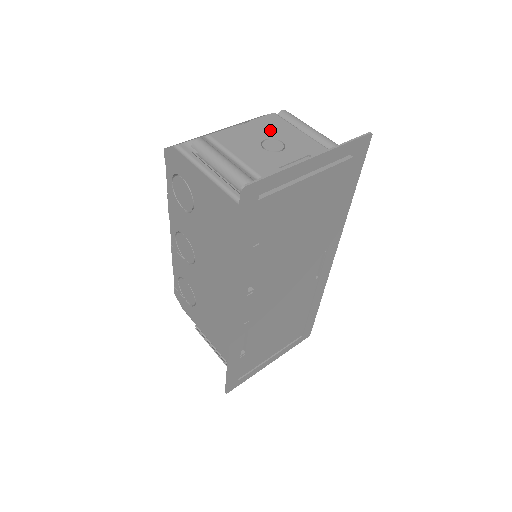
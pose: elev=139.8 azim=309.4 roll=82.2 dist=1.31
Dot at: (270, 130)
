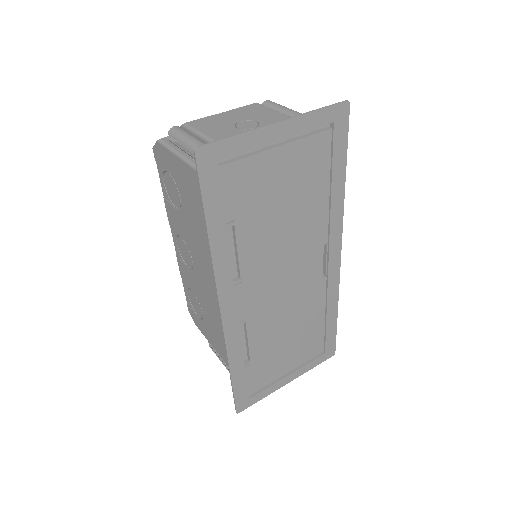
Dot at: (248, 115)
